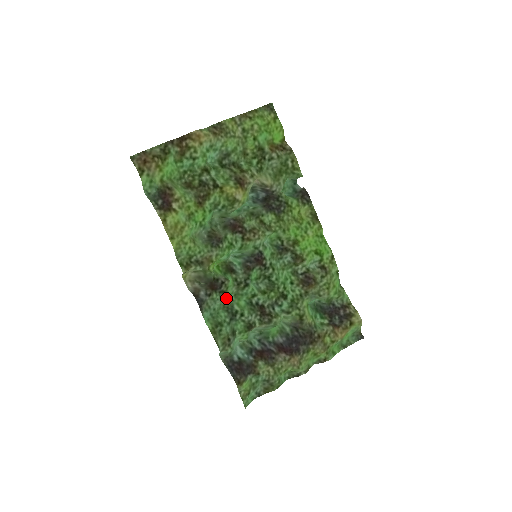
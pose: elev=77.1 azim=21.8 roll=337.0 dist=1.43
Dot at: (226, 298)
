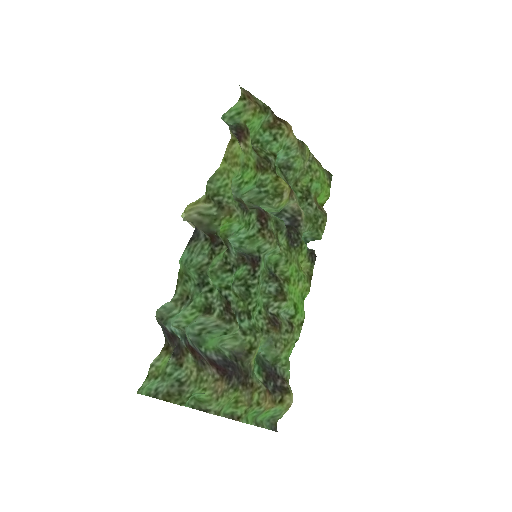
Dot at: (211, 261)
